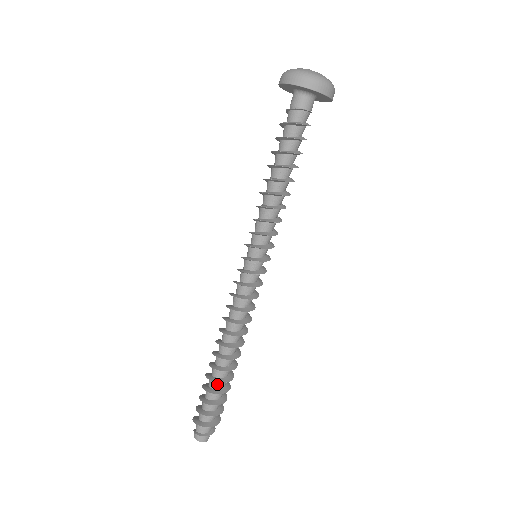
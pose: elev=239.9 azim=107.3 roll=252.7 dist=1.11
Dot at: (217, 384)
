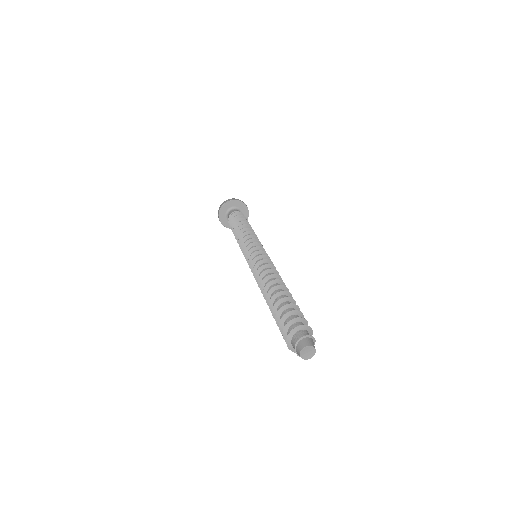
Dot at: (281, 306)
